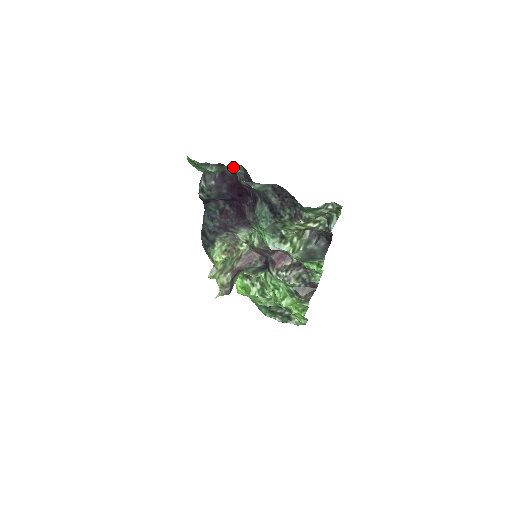
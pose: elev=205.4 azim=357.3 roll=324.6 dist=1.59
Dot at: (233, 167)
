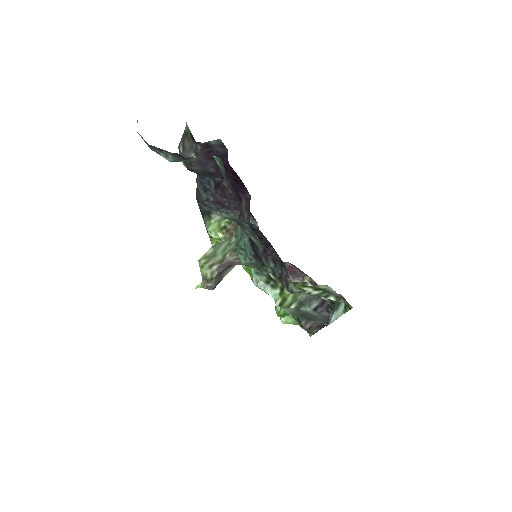
Dot at: (223, 143)
